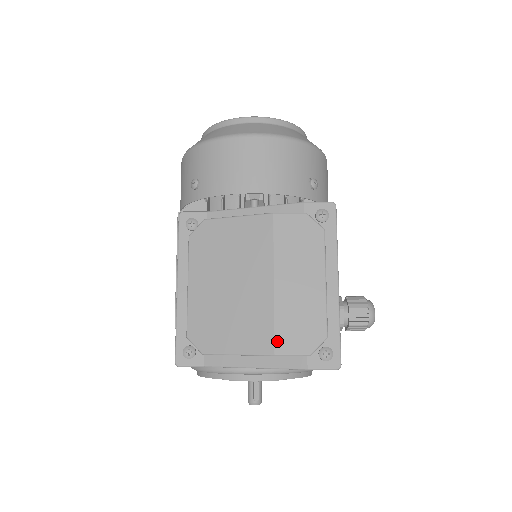
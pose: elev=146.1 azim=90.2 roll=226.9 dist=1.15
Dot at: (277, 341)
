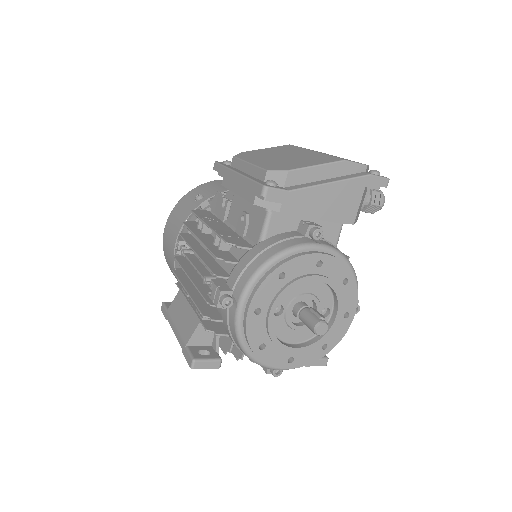
Dot at: (340, 158)
